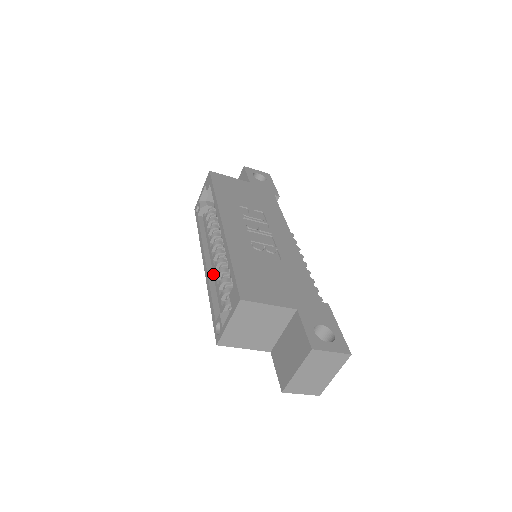
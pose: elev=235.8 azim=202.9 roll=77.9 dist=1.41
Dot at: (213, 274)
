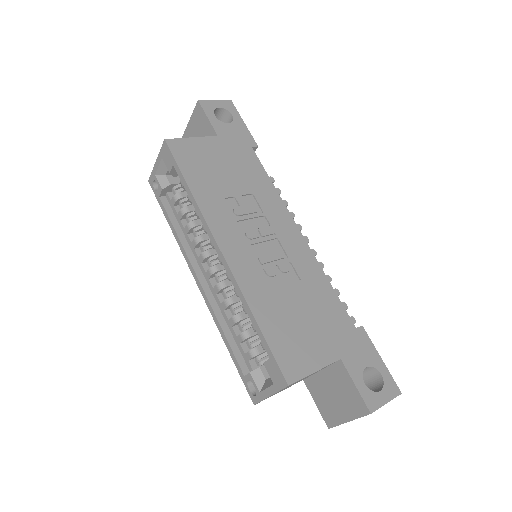
Dot at: (215, 299)
